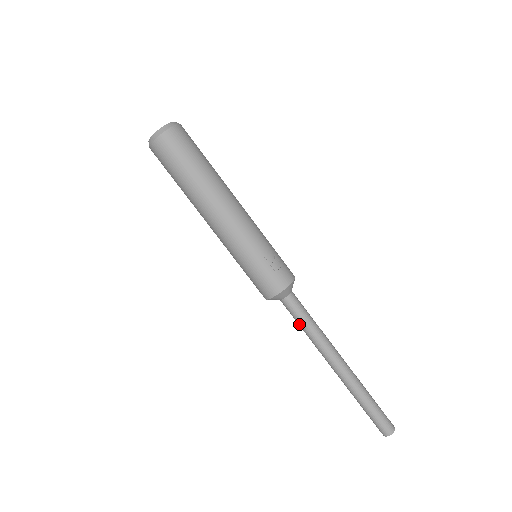
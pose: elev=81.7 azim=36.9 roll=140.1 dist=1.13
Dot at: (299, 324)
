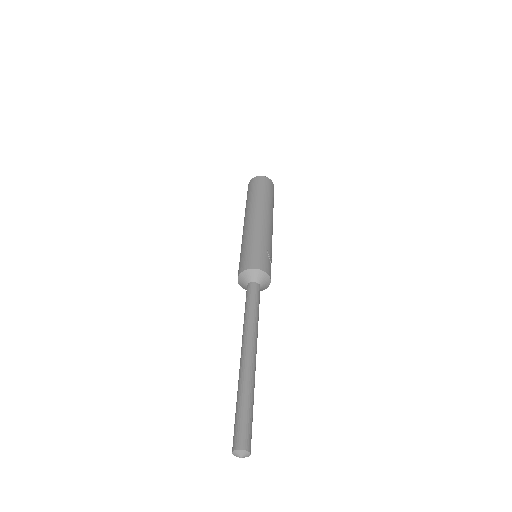
Dot at: (248, 304)
